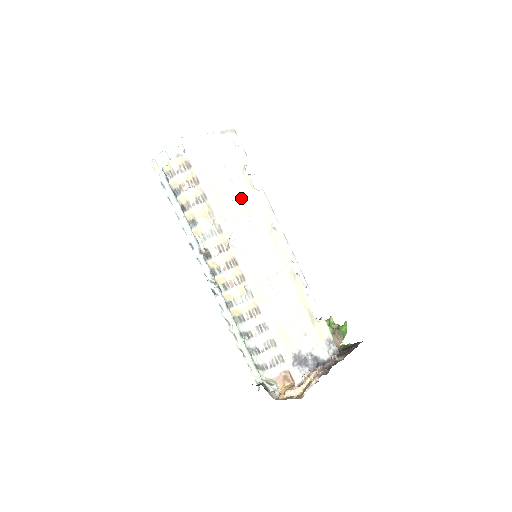
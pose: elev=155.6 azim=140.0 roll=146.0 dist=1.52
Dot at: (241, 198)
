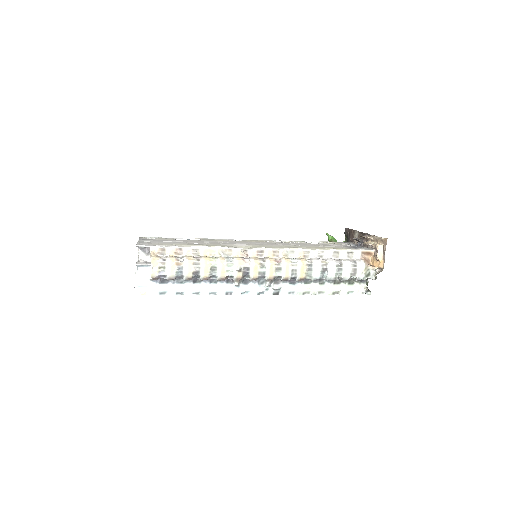
Dot at: (205, 242)
